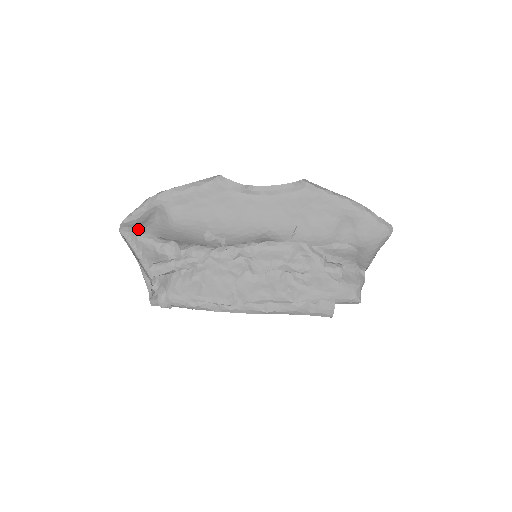
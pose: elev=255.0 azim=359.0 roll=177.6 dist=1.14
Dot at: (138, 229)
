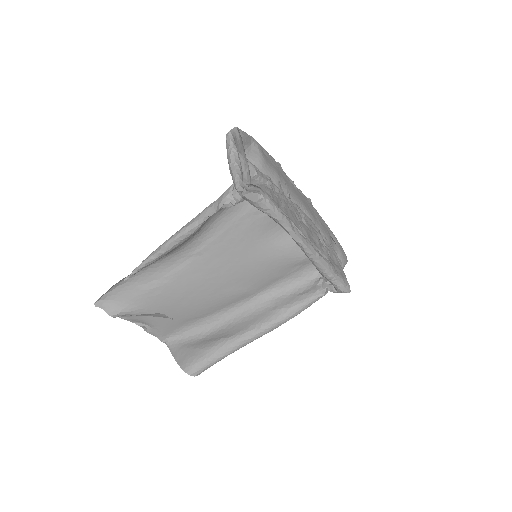
Dot at: (237, 144)
